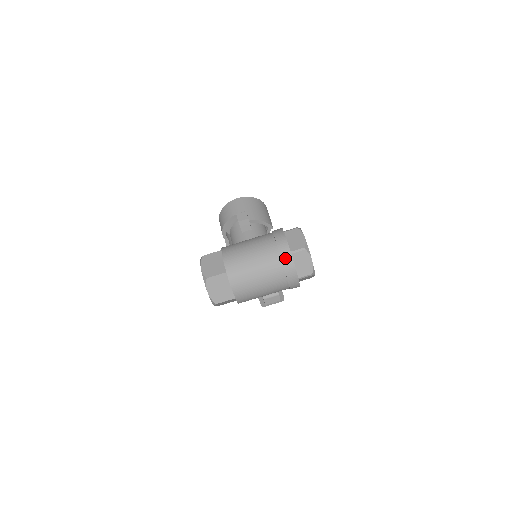
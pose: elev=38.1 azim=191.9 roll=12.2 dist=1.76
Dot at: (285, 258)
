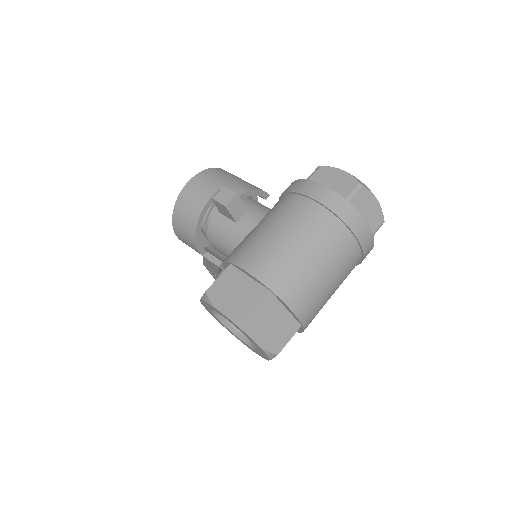
Dot at: (345, 214)
